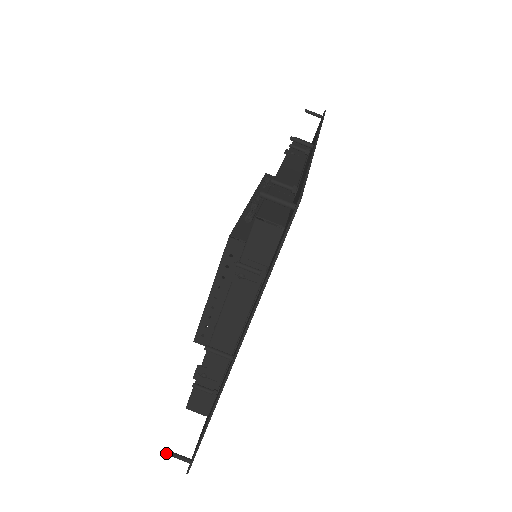
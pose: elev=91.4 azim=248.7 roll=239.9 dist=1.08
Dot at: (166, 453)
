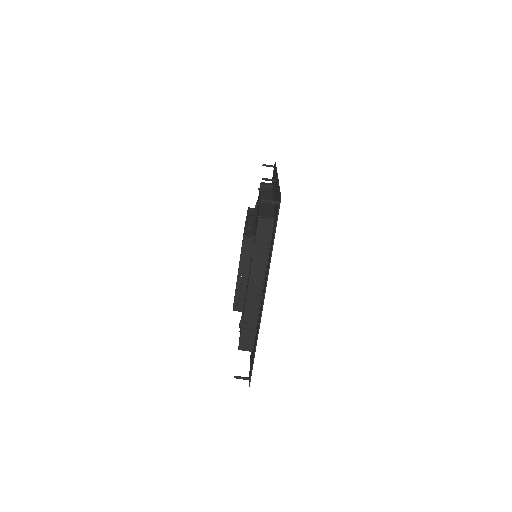
Dot at: occluded
